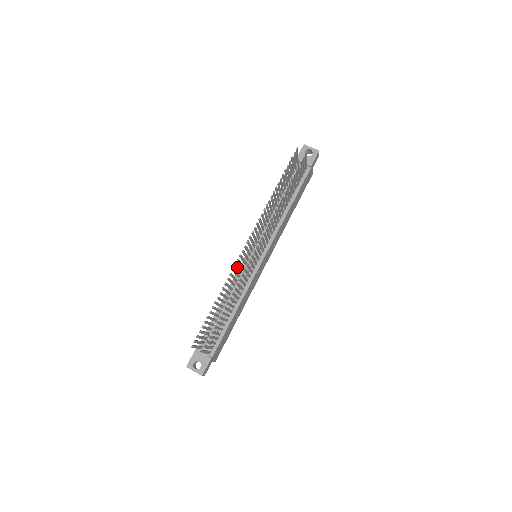
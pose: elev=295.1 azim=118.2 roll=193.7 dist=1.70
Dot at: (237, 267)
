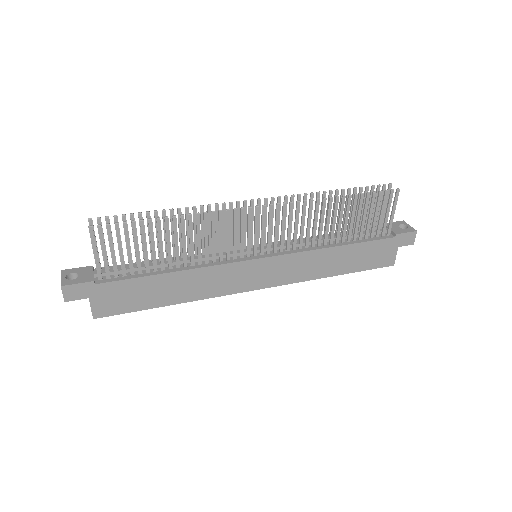
Dot at: (224, 218)
